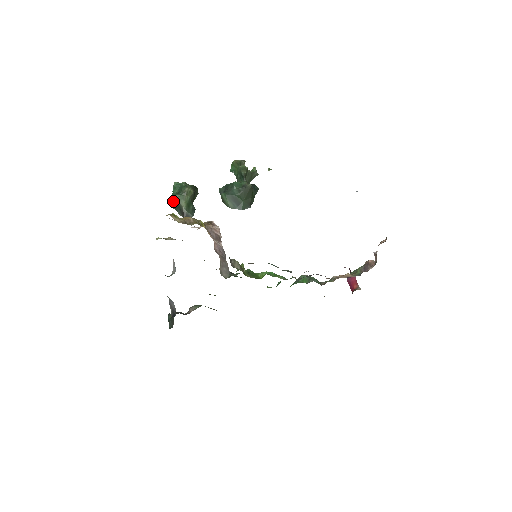
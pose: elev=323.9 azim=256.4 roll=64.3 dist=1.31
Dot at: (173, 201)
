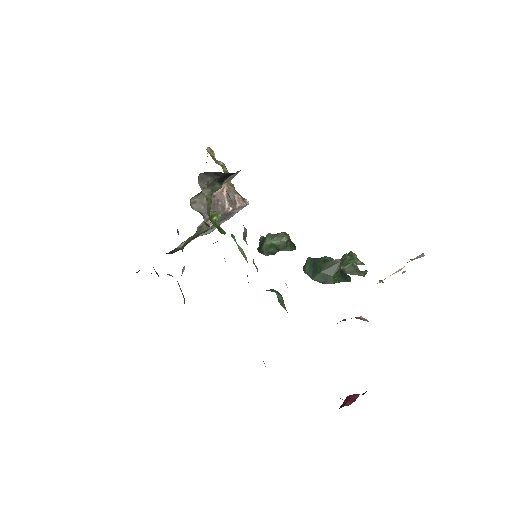
Dot at: (264, 238)
